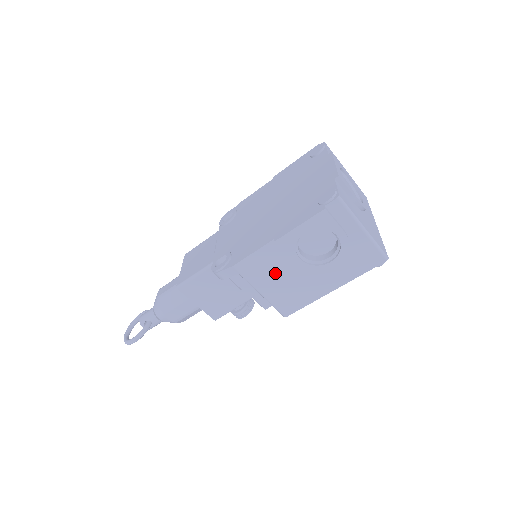
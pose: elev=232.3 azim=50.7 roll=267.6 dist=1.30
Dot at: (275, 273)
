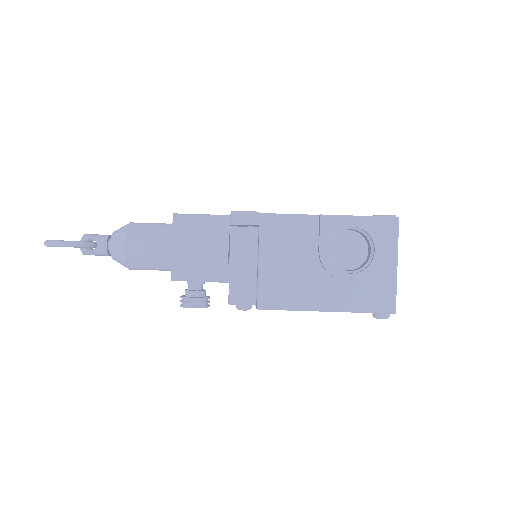
Dot at: (292, 250)
